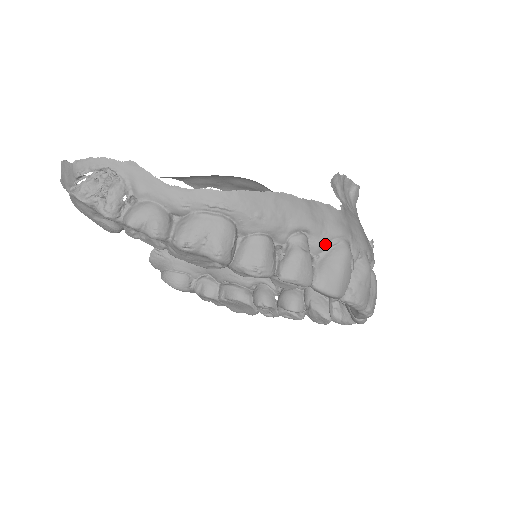
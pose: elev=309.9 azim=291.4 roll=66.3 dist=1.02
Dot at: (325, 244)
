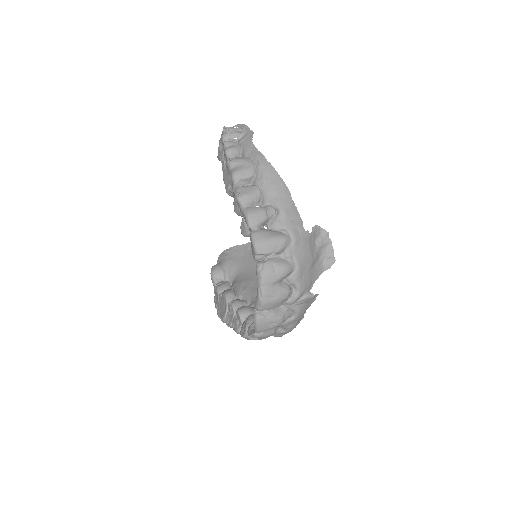
Dot at: (279, 226)
